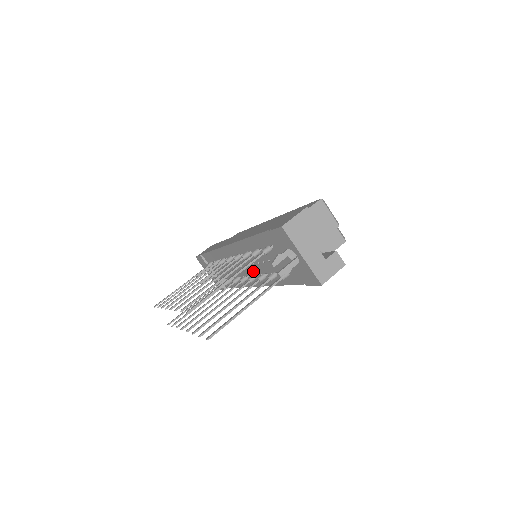
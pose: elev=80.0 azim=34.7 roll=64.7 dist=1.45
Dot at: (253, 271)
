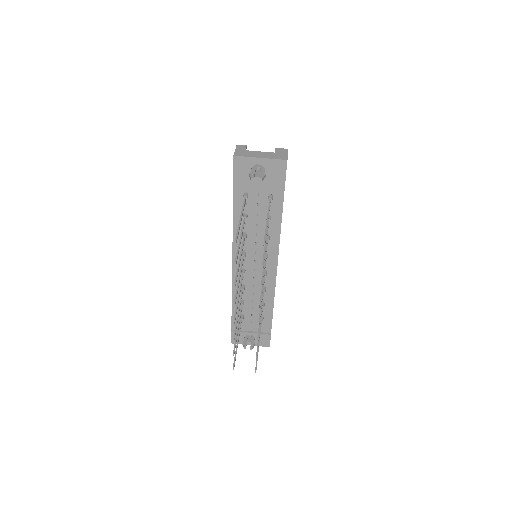
Dot at: (262, 255)
